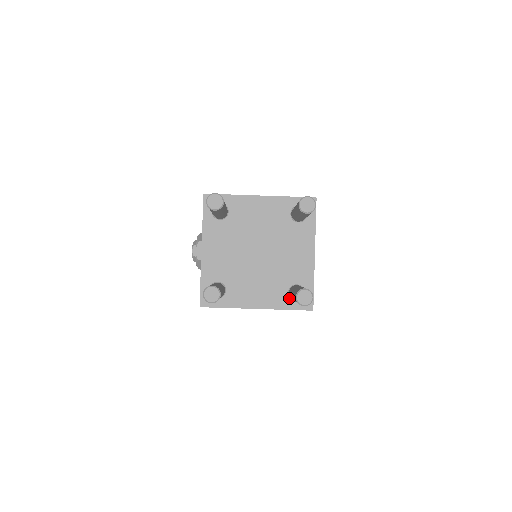
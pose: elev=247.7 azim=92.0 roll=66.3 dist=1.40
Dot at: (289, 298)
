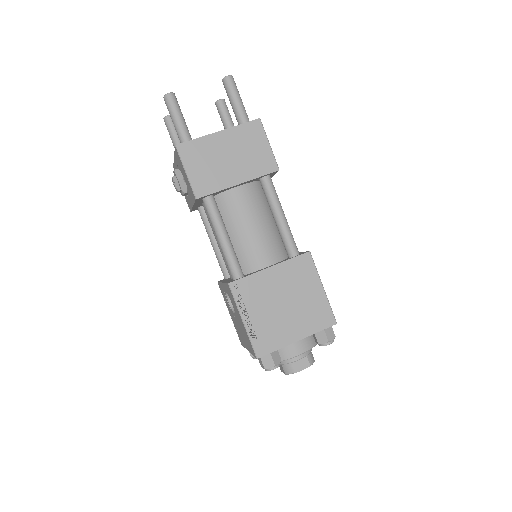
Dot at: occluded
